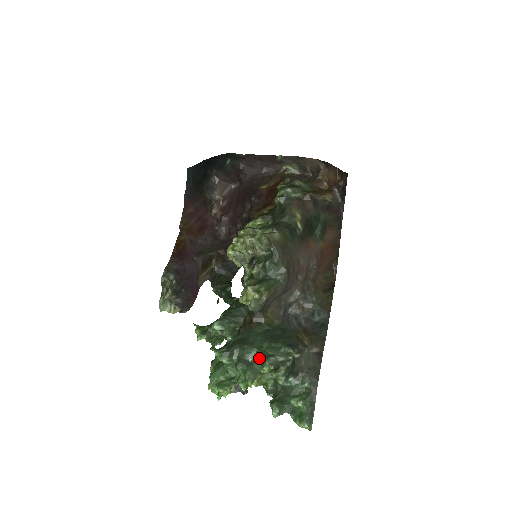
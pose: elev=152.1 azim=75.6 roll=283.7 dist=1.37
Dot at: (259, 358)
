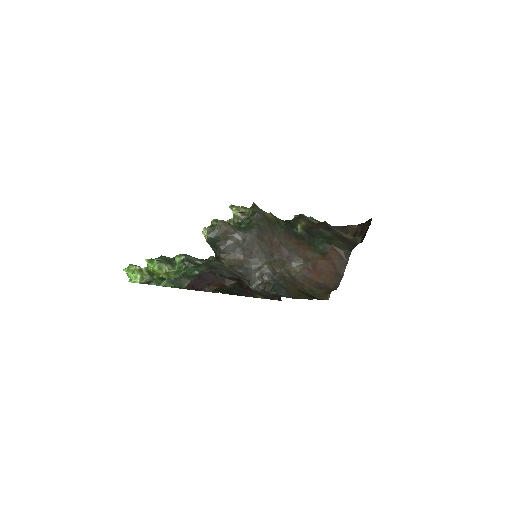
Dot at: occluded
